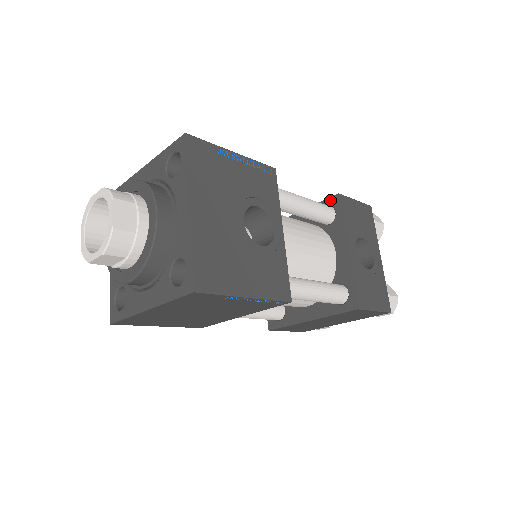
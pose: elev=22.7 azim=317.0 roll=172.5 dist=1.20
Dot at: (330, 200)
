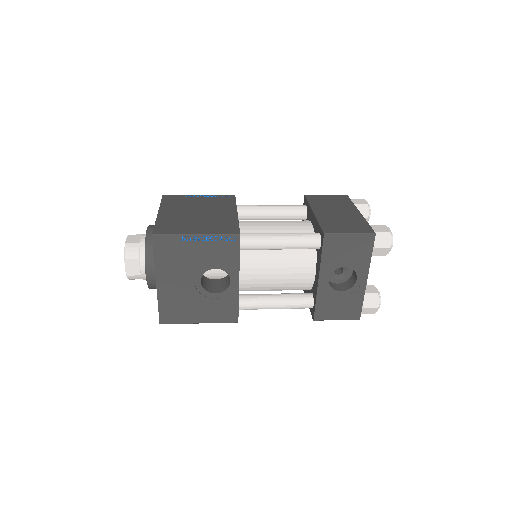
Dot at: (321, 232)
